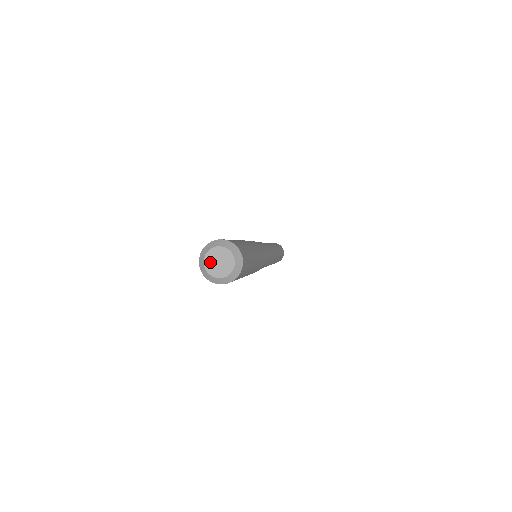
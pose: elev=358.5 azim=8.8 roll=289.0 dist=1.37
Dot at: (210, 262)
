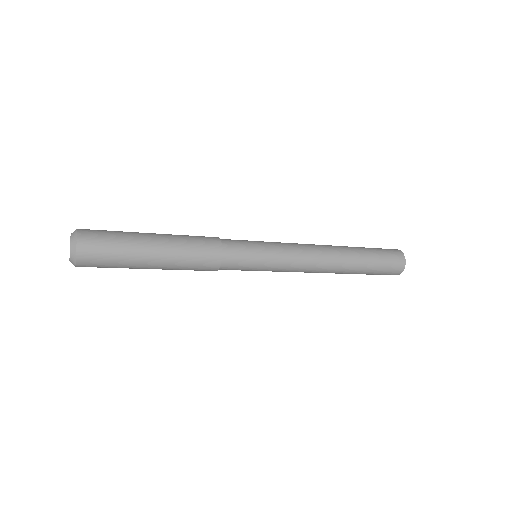
Dot at: occluded
